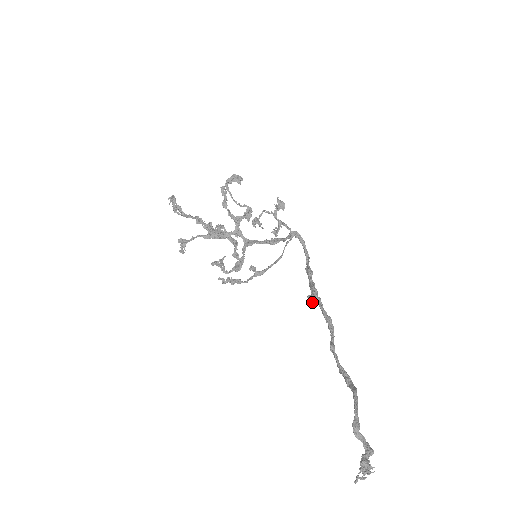
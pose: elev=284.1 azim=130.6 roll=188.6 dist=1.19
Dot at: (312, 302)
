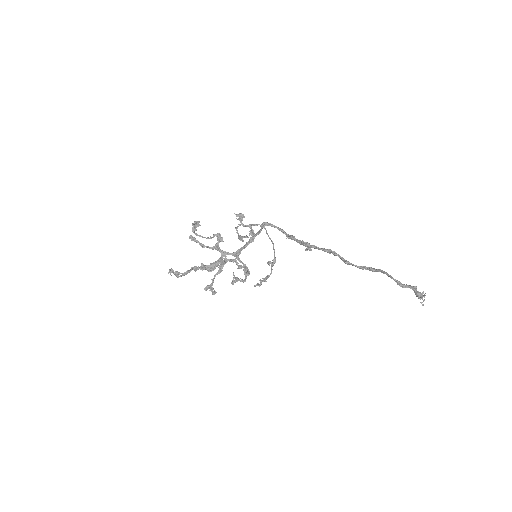
Dot at: occluded
